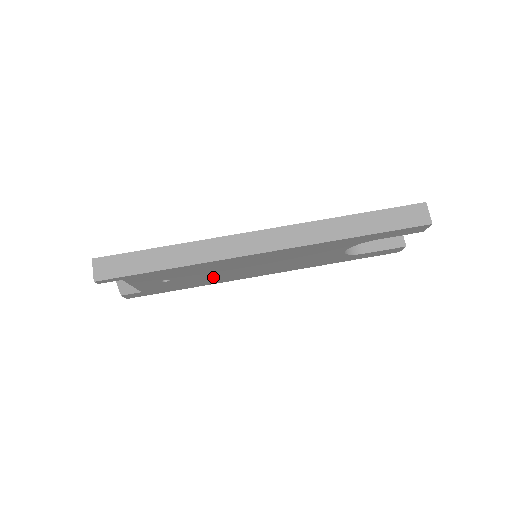
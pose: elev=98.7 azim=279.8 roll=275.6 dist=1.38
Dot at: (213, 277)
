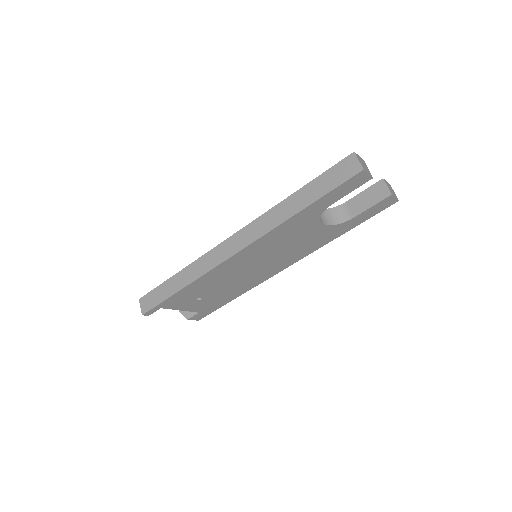
Dot at: (237, 284)
